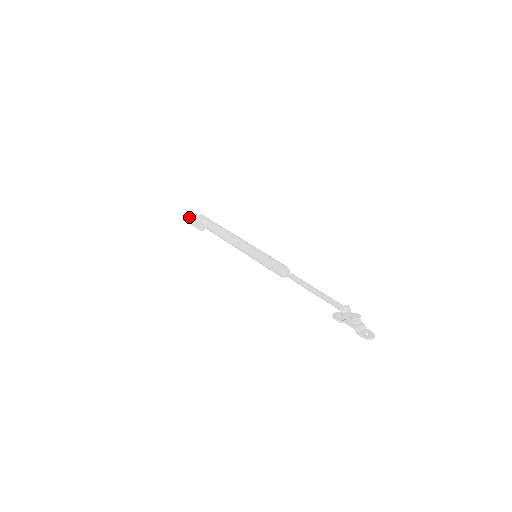
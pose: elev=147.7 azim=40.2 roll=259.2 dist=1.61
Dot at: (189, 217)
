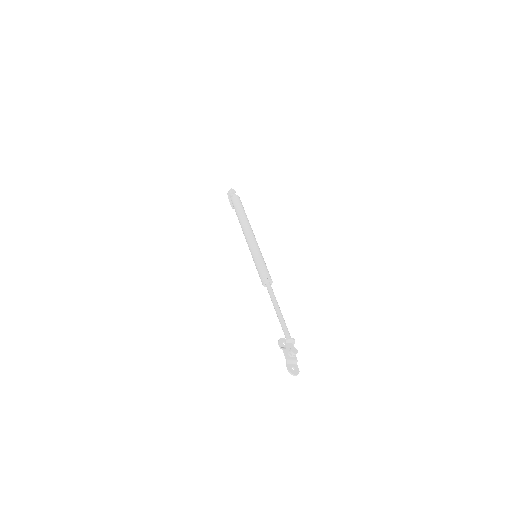
Dot at: (228, 191)
